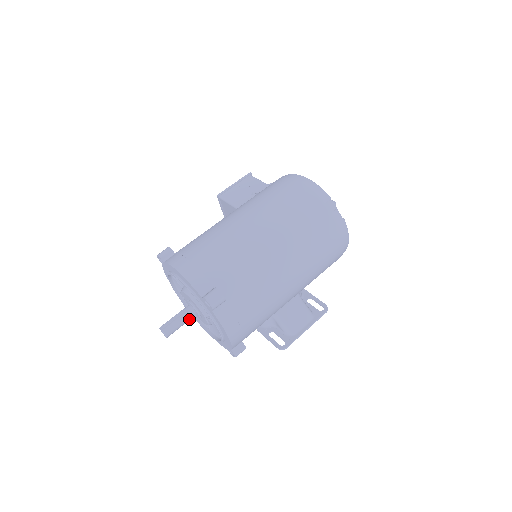
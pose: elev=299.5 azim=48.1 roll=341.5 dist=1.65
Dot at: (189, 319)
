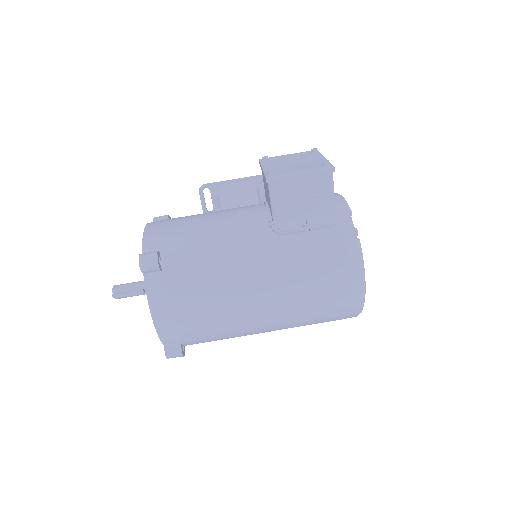
Dot at: occluded
